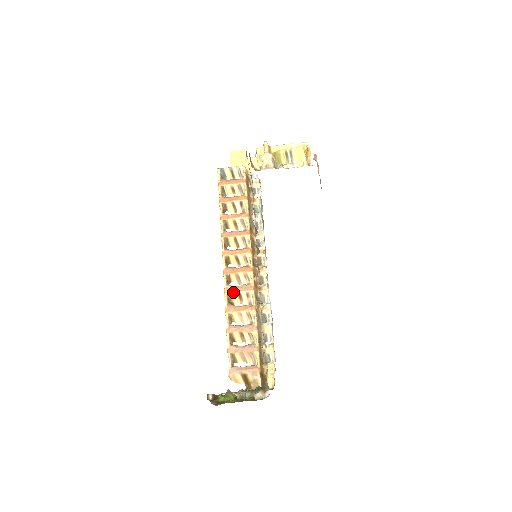
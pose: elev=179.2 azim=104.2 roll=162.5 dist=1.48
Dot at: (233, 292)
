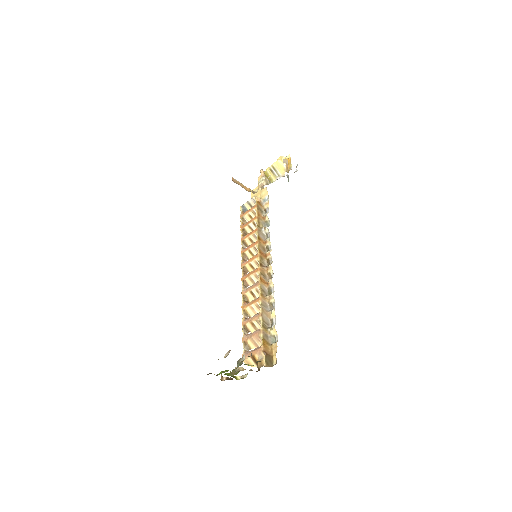
Dot at: (246, 292)
